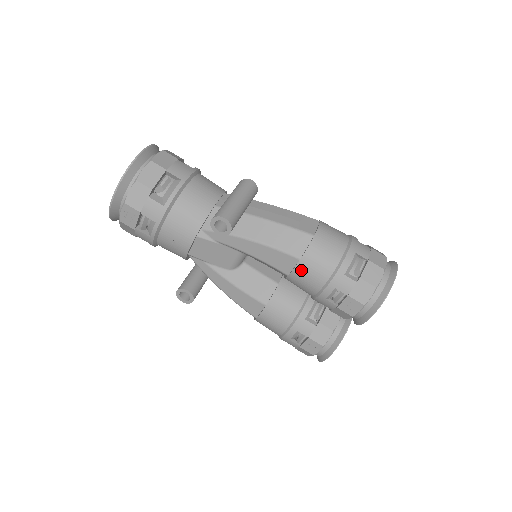
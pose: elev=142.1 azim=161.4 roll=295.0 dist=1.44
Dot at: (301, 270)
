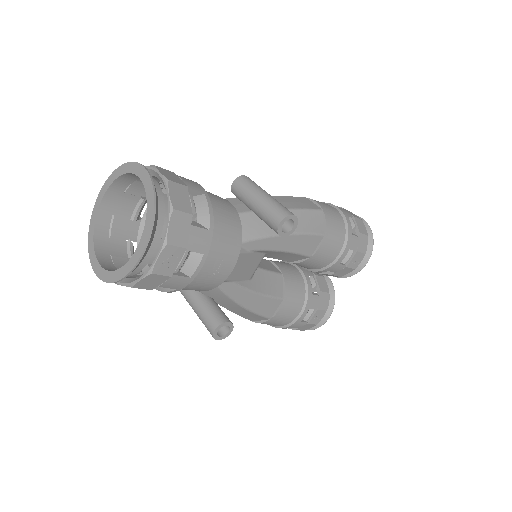
Dot at: (325, 245)
